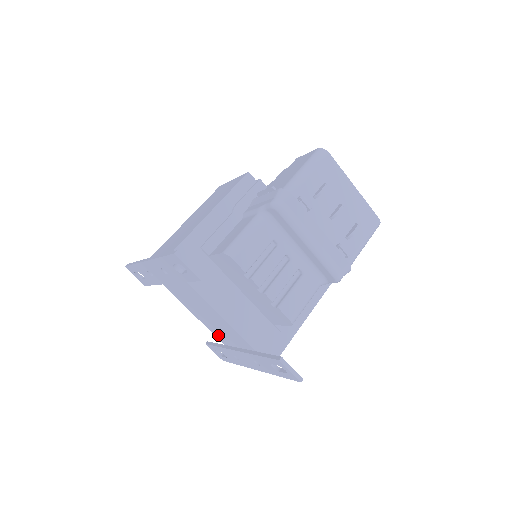
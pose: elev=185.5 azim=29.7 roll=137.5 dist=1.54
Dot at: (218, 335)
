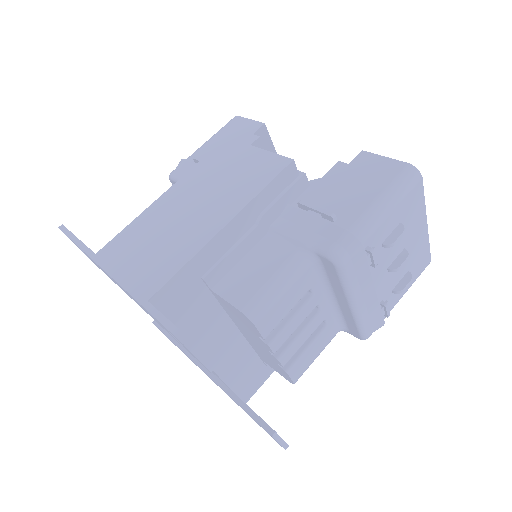
Dot at: occluded
